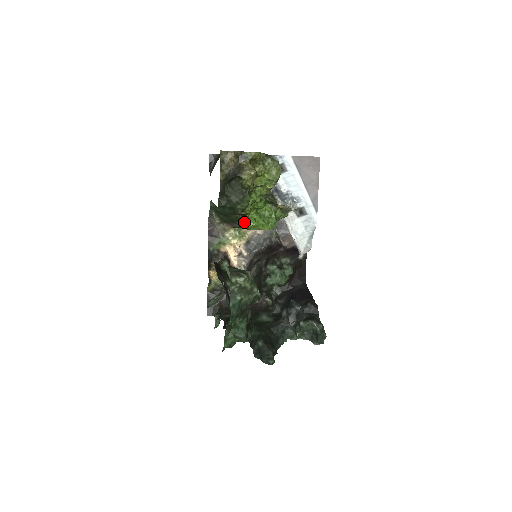
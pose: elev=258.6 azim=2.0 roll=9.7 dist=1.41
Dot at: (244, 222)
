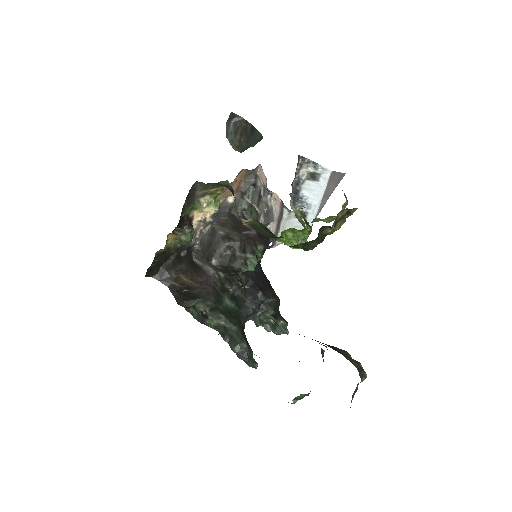
Dot at: (278, 237)
